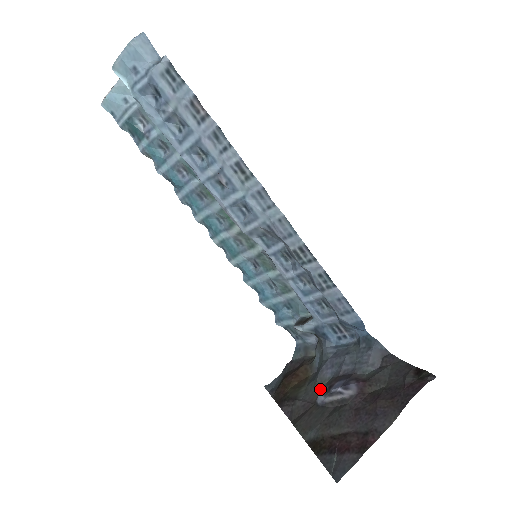
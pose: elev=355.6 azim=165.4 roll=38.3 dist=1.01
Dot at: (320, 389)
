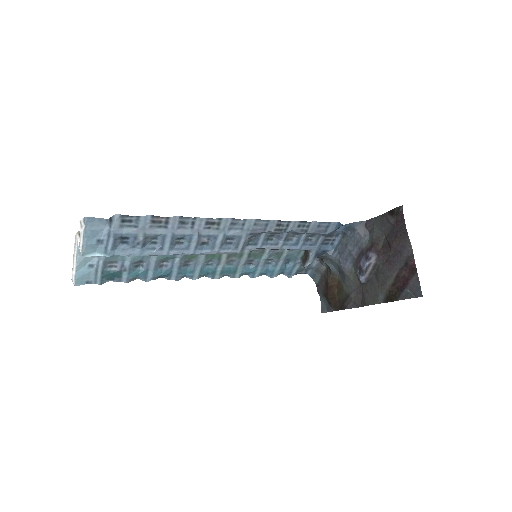
Dot at: (355, 276)
